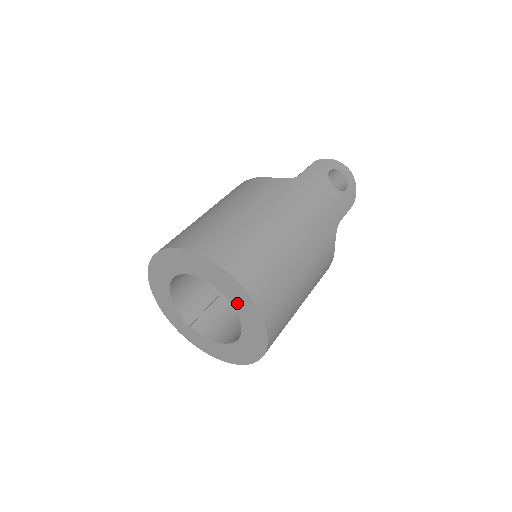
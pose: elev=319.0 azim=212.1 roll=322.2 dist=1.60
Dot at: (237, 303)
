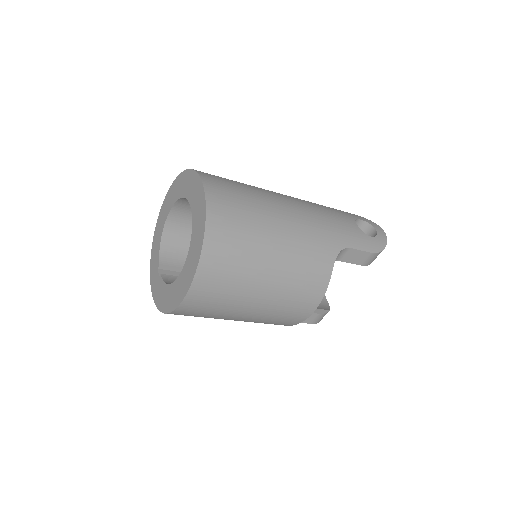
Dot at: (195, 210)
